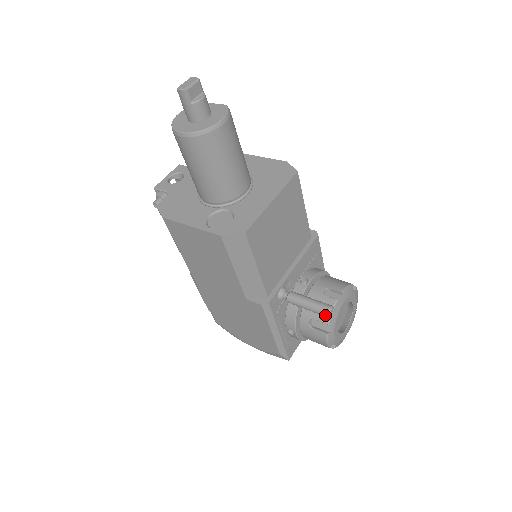
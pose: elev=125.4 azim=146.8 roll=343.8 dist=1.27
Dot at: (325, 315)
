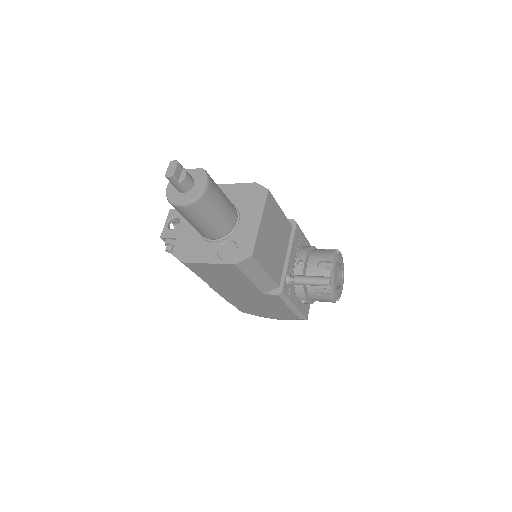
Dot at: occluded
